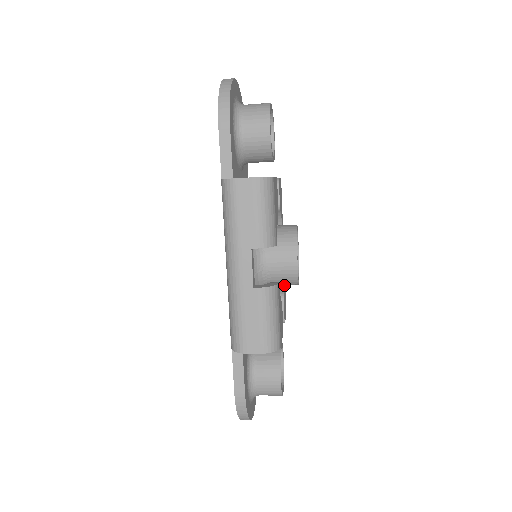
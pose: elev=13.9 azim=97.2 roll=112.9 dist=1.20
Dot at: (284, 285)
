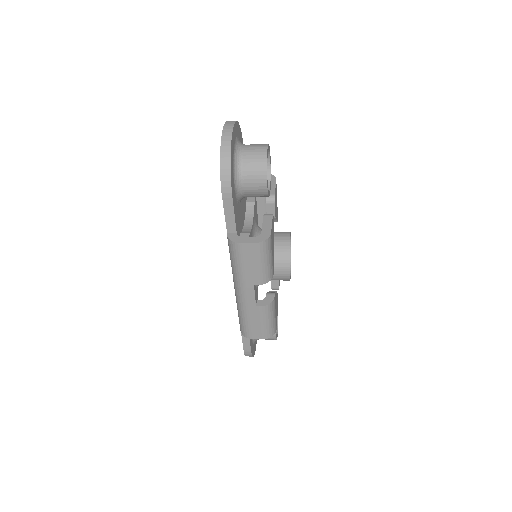
Dot at: occluded
